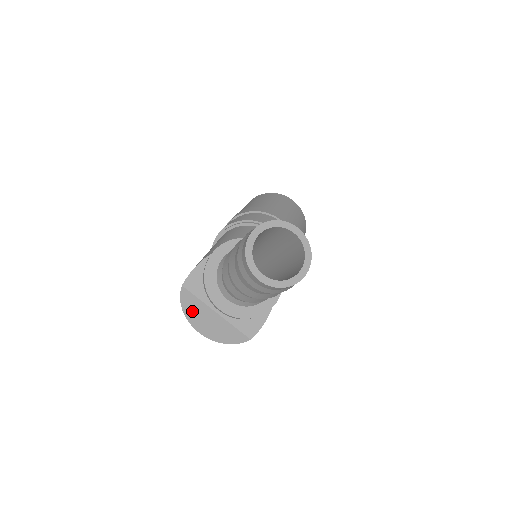
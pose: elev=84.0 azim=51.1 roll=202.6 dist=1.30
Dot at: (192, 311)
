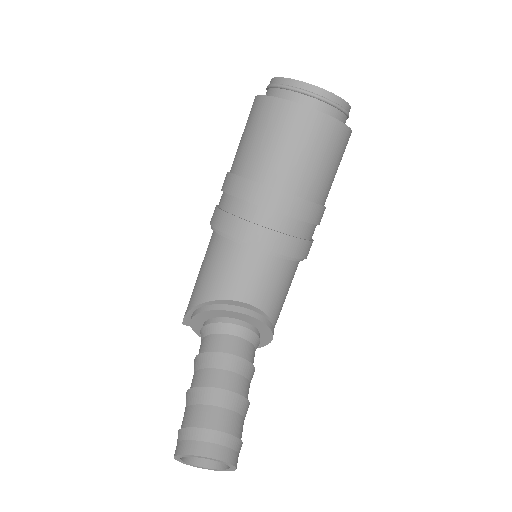
Dot at: occluded
